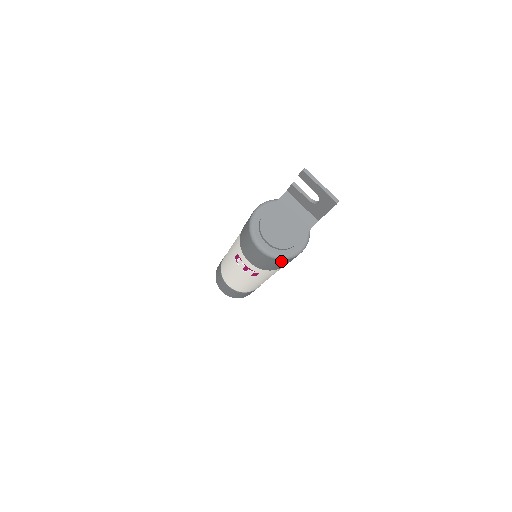
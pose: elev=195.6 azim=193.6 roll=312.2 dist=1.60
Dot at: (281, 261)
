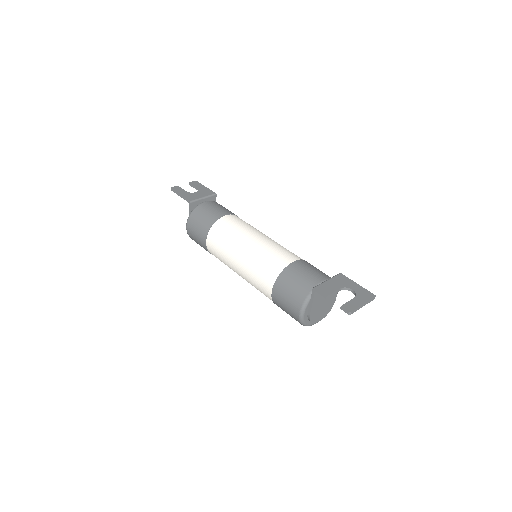
Dot at: occluded
